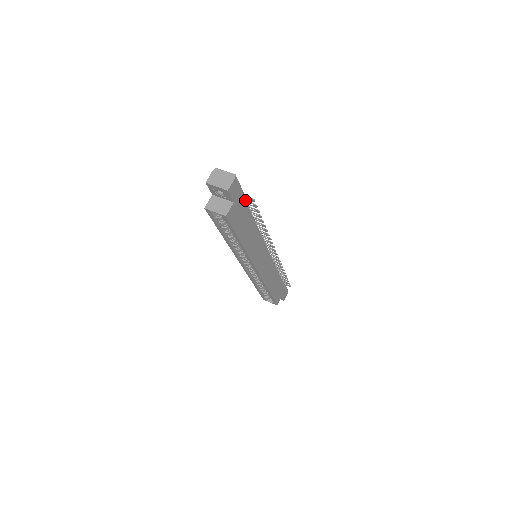
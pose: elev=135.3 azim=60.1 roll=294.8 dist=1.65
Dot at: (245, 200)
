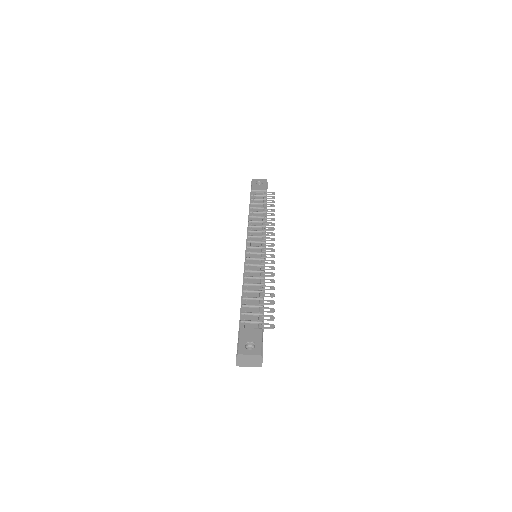
Dot at: (262, 323)
